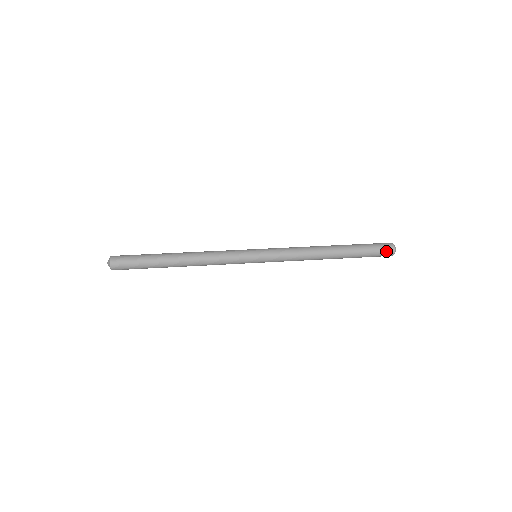
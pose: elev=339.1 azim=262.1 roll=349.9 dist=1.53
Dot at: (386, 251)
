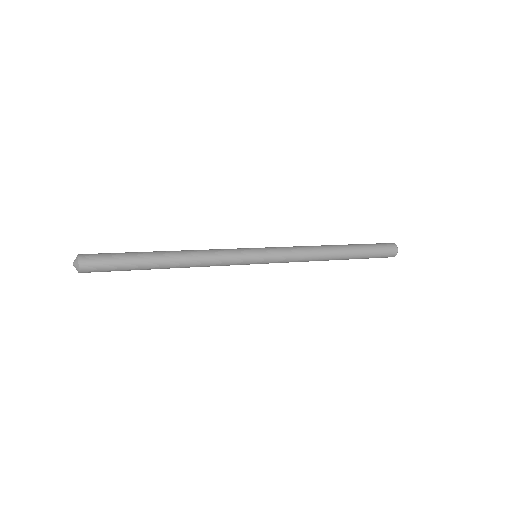
Dot at: (389, 247)
